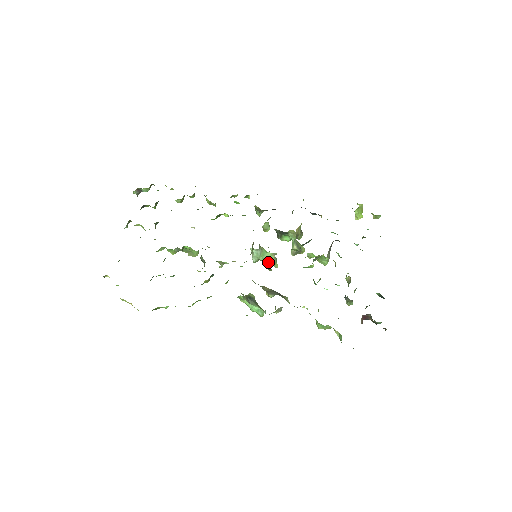
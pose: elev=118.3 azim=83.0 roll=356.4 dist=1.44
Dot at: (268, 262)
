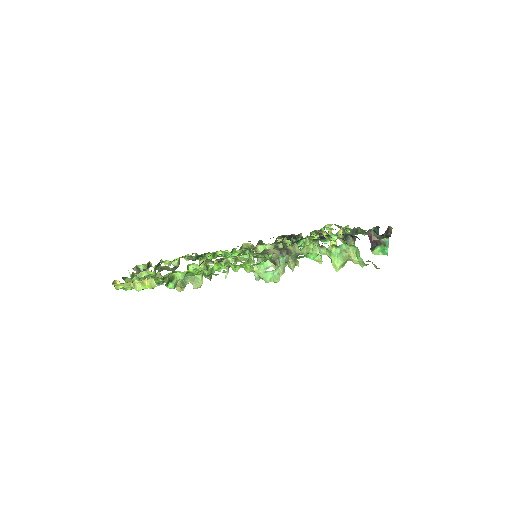
Dot at: (269, 265)
